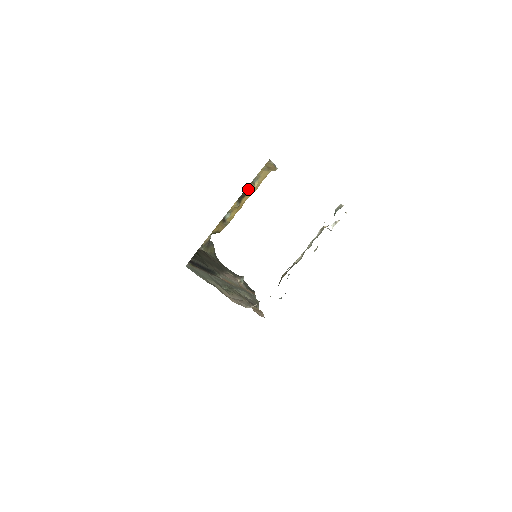
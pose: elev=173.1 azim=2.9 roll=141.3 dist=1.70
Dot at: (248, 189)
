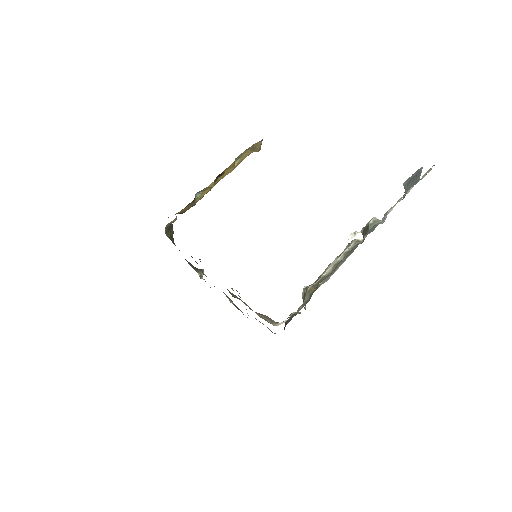
Dot at: (228, 168)
